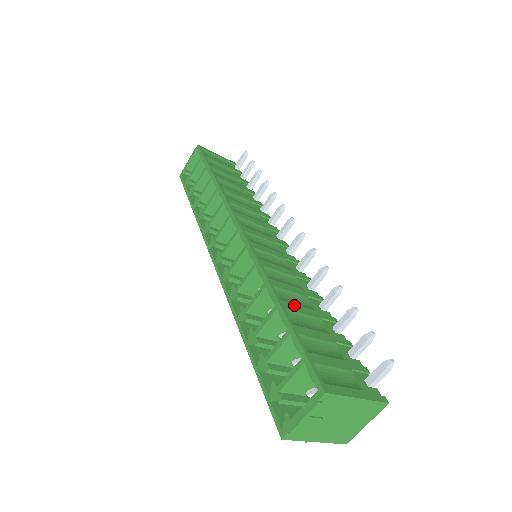
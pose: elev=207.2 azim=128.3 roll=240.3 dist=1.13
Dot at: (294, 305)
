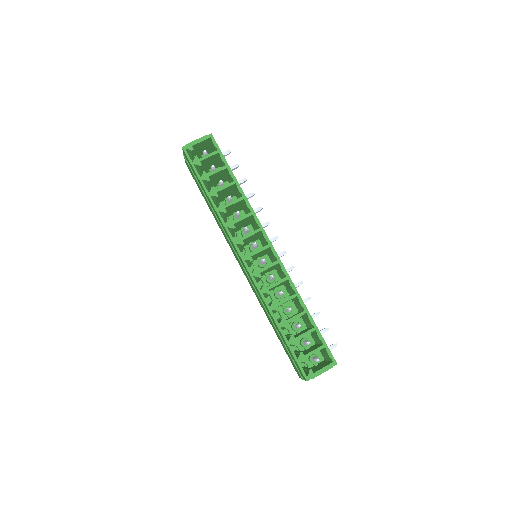
Dot at: occluded
